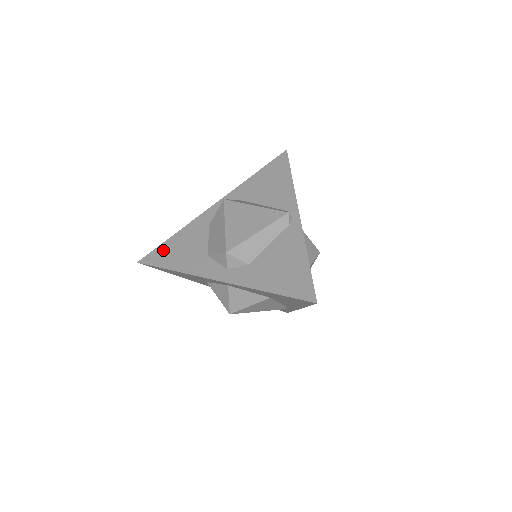
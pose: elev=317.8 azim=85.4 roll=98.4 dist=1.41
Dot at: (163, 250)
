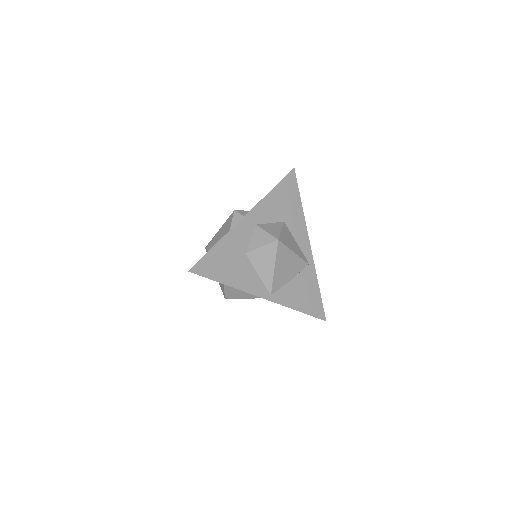
Dot at: occluded
